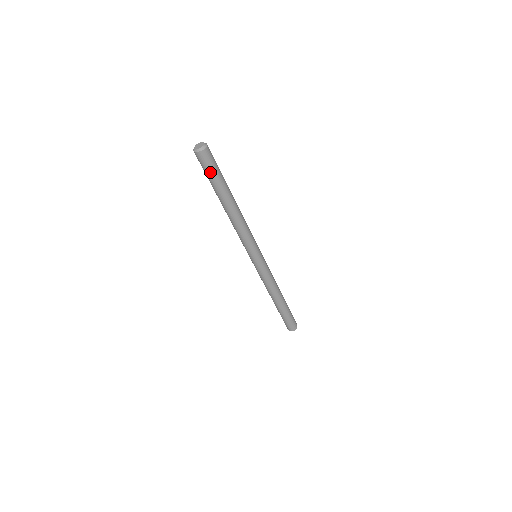
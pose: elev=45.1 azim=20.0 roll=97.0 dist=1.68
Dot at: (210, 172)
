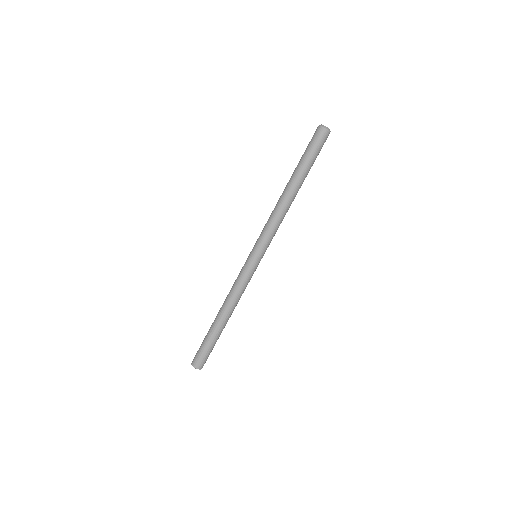
Dot at: (316, 151)
